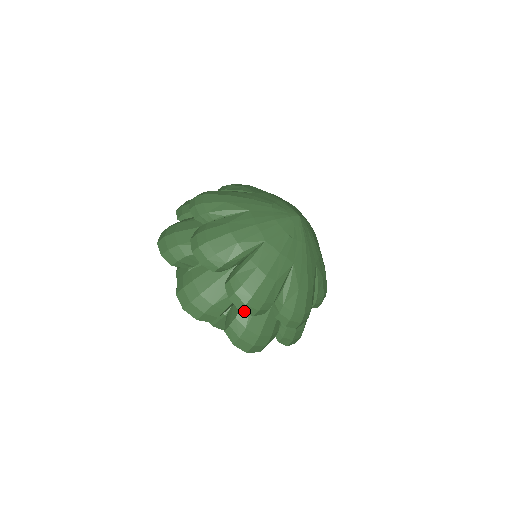
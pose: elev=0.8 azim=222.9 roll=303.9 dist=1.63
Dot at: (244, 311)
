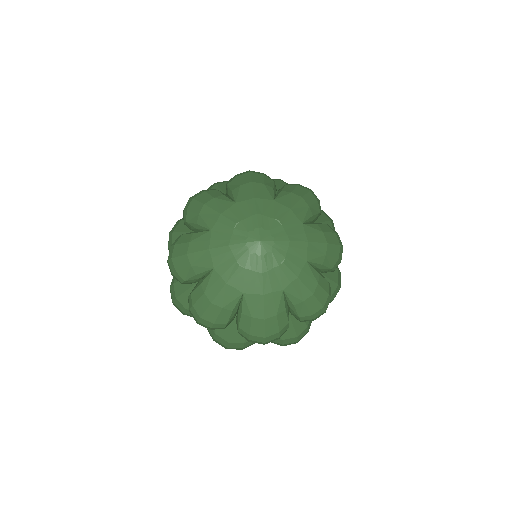
Dot at: (201, 325)
